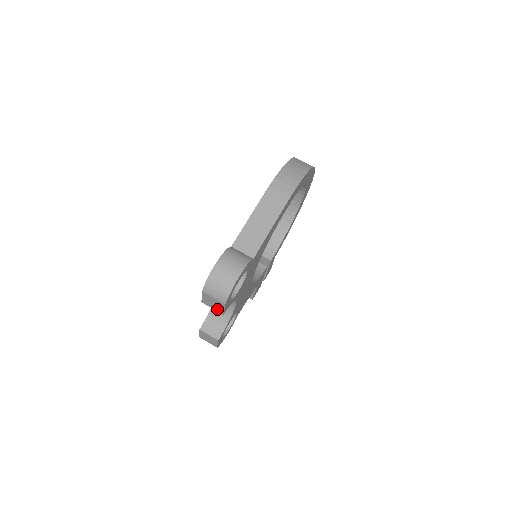
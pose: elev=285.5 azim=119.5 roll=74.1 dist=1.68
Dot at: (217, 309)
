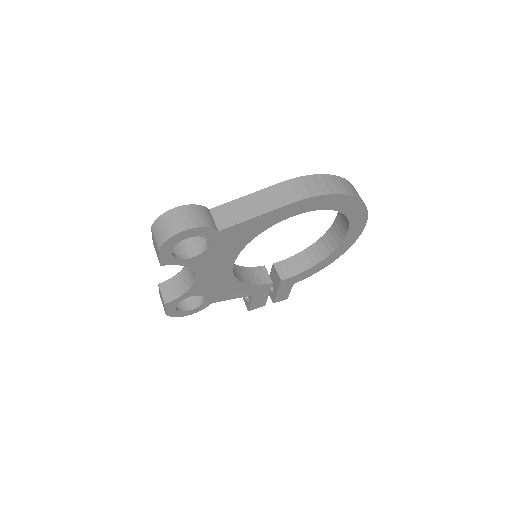
Dot at: (158, 256)
